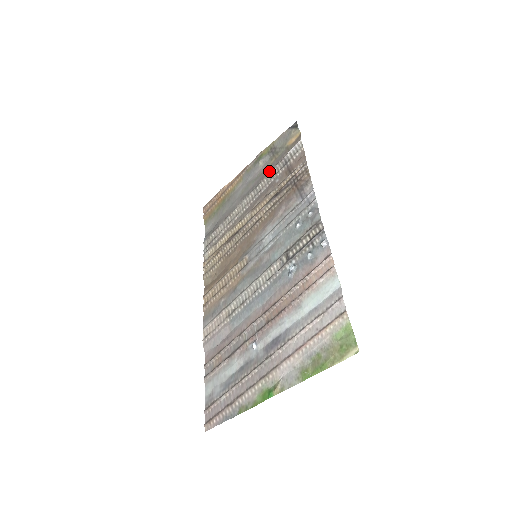
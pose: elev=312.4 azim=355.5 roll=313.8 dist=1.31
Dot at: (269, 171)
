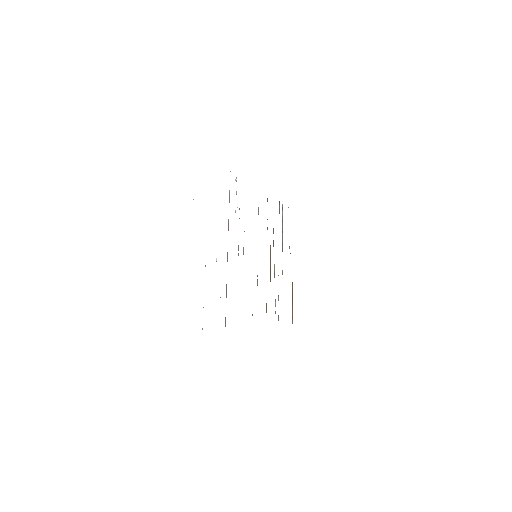
Dot at: occluded
